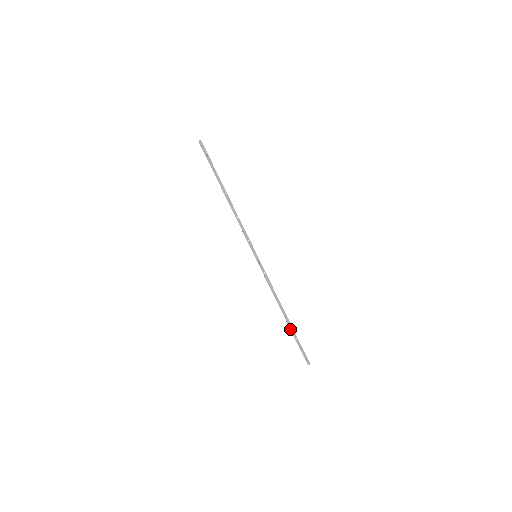
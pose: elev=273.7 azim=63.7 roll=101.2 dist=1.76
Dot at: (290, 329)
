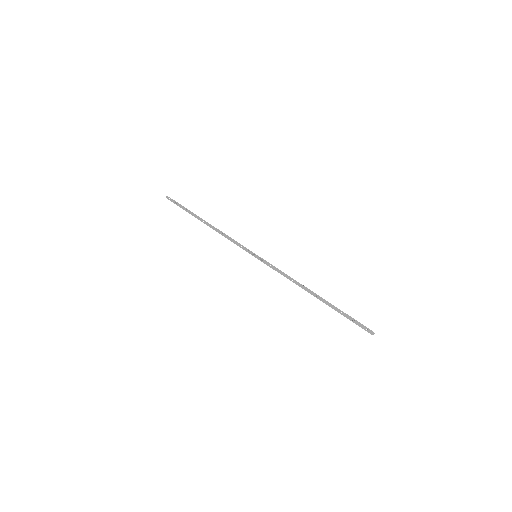
Dot at: occluded
